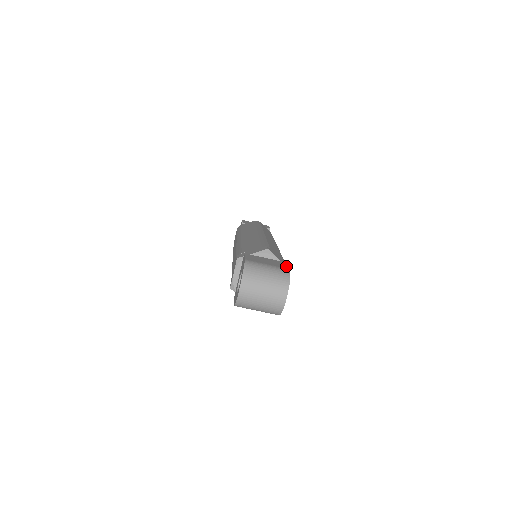
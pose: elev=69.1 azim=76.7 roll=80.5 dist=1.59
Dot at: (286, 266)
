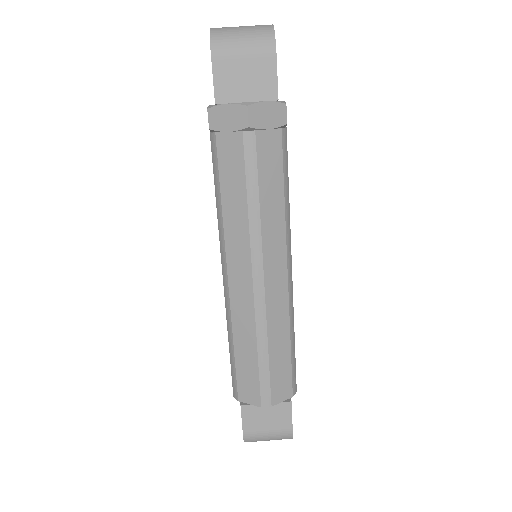
Dot at: occluded
